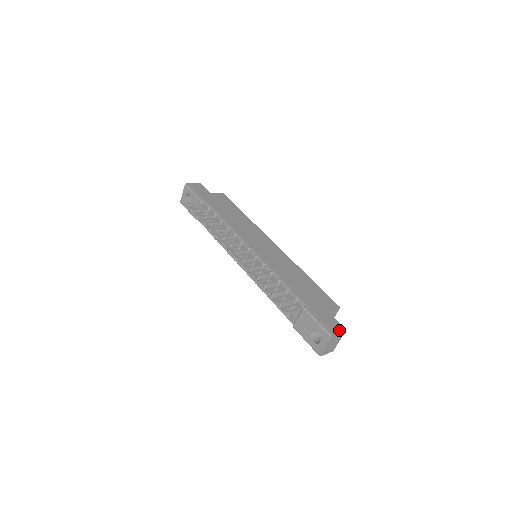
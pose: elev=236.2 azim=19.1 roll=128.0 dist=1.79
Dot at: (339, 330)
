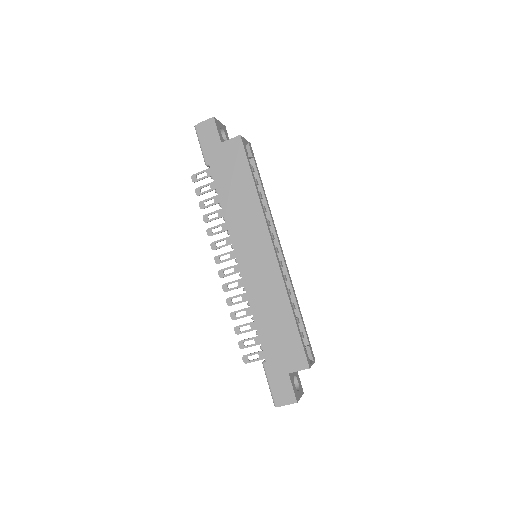
Dot at: (287, 402)
